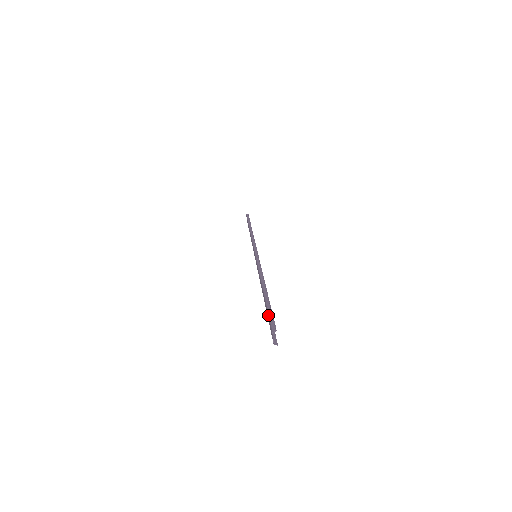
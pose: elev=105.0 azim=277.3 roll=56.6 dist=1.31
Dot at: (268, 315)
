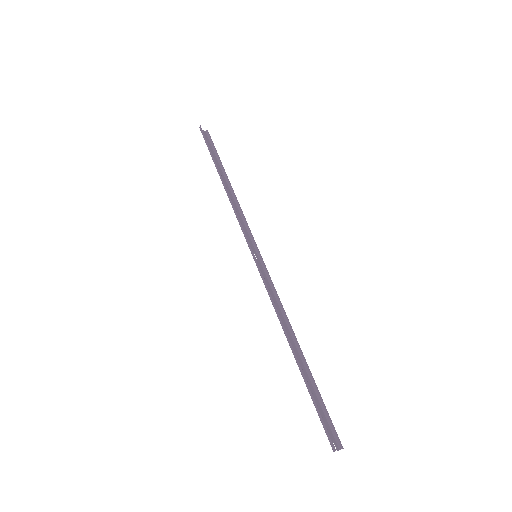
Dot at: (318, 415)
